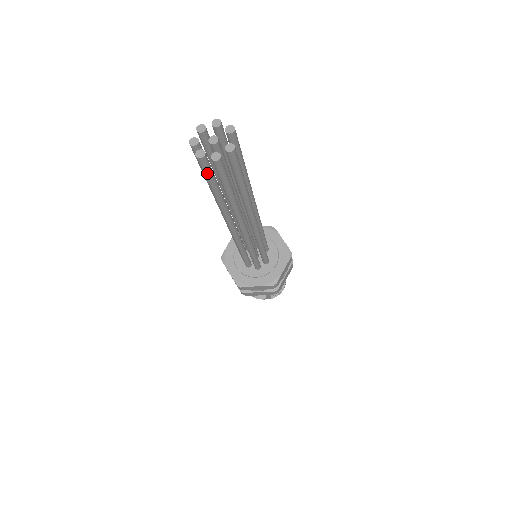
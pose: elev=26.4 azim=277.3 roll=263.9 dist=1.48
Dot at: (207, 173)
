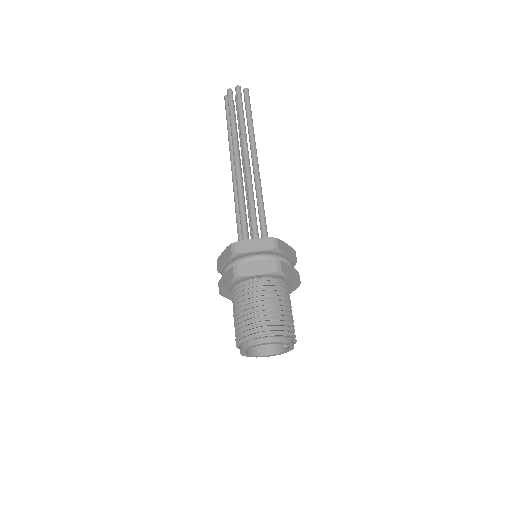
Dot at: (231, 100)
